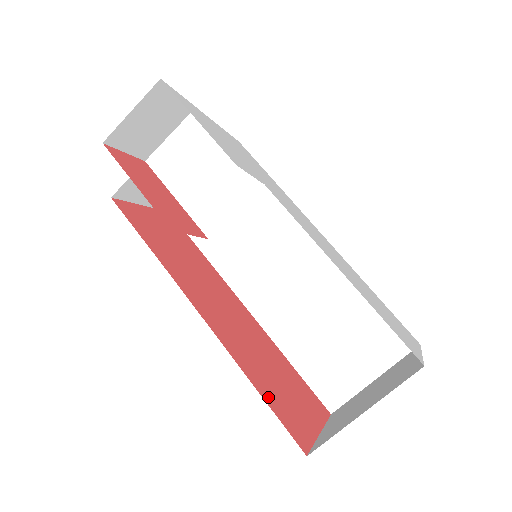
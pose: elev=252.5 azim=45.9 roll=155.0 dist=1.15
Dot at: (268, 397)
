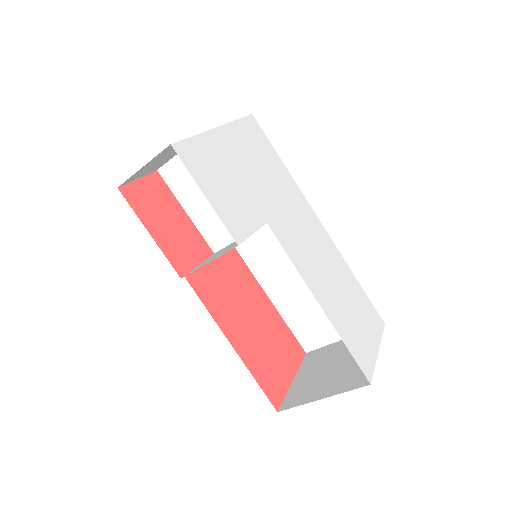
Dot at: (254, 368)
